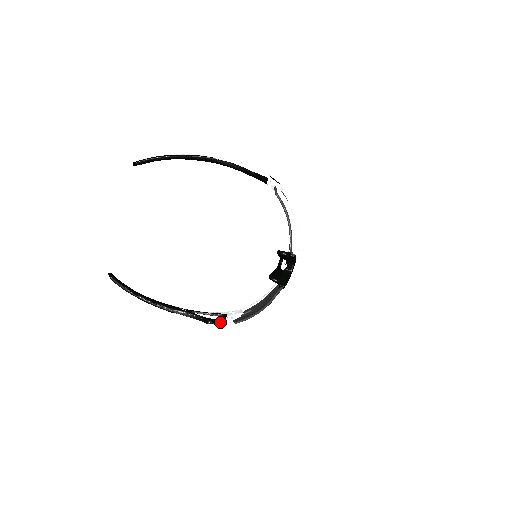
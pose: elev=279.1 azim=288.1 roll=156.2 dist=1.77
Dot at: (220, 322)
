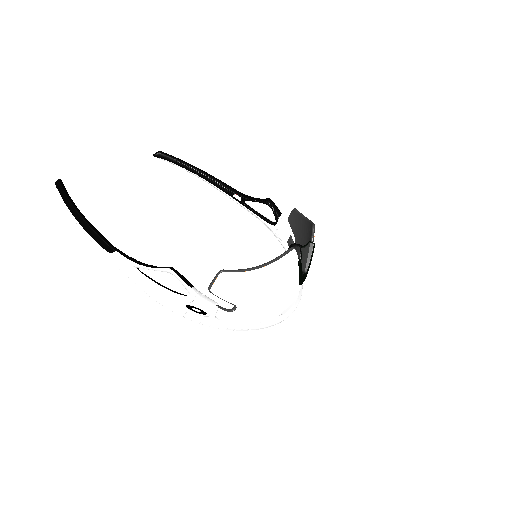
Dot at: (186, 281)
